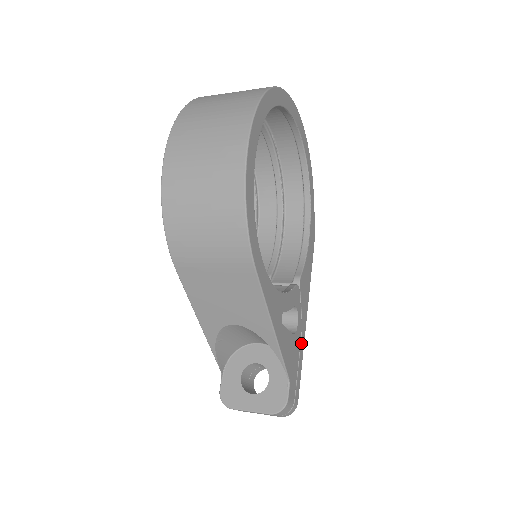
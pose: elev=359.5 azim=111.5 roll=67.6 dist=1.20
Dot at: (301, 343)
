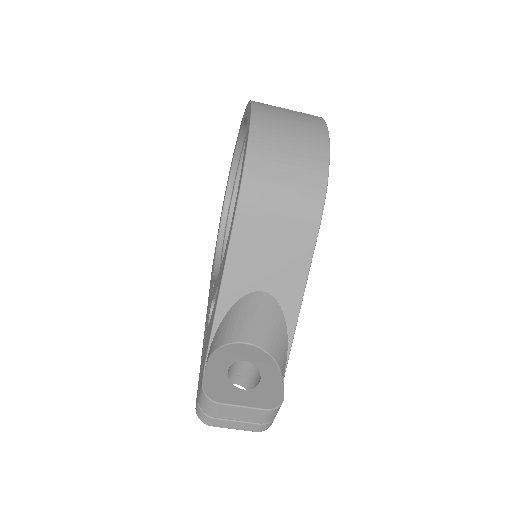
Dot at: occluded
